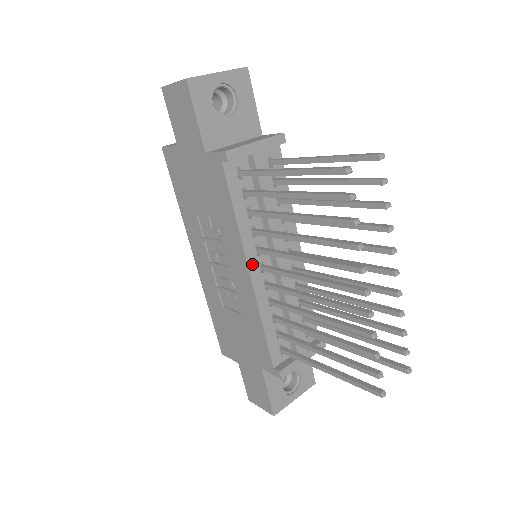
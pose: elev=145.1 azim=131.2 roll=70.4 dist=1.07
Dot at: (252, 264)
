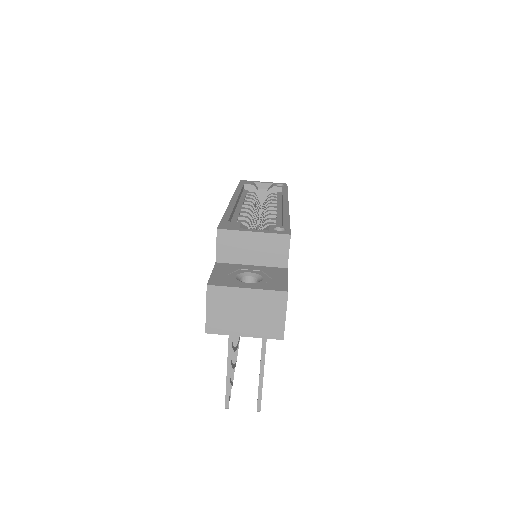
Dot at: occluded
